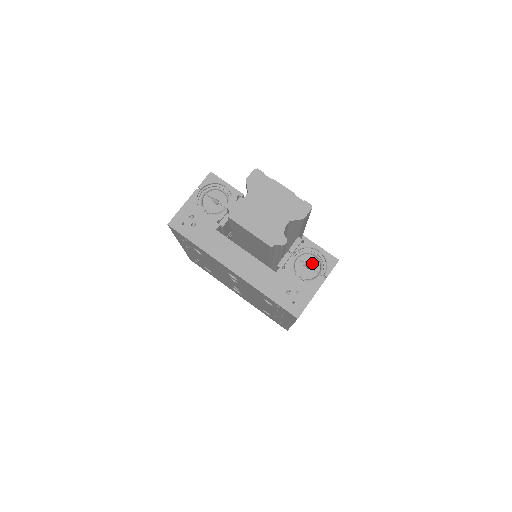
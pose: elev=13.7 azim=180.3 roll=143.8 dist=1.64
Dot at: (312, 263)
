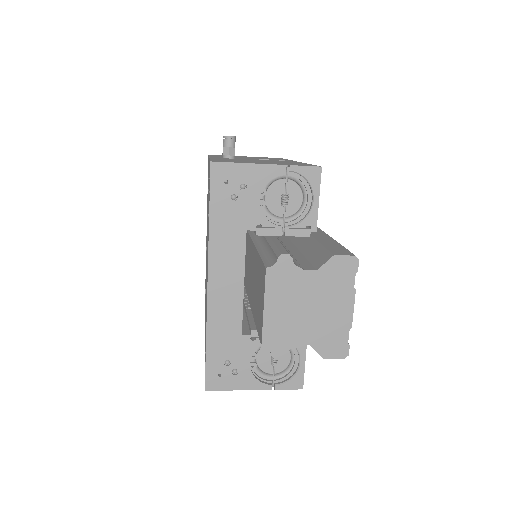
Dot at: (281, 360)
